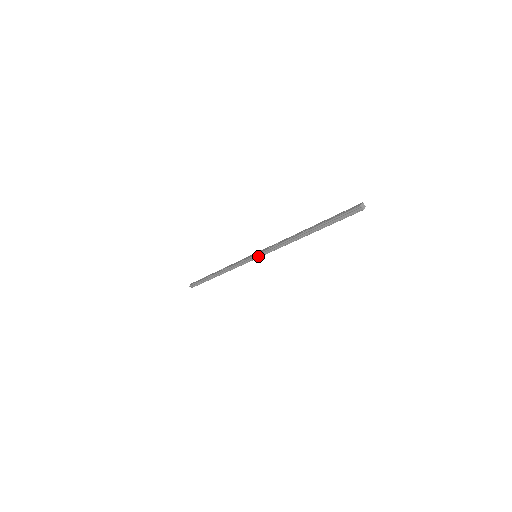
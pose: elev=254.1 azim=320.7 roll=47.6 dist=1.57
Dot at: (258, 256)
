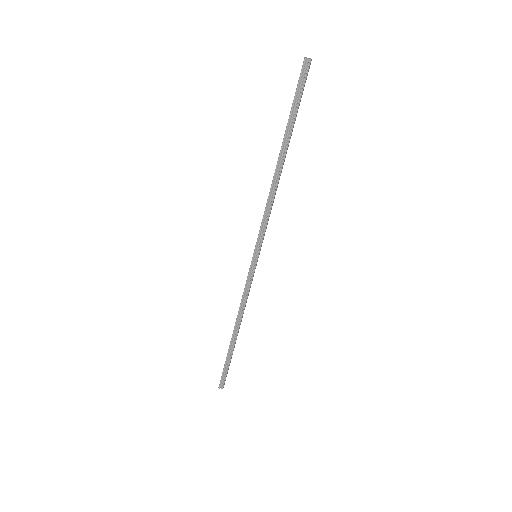
Dot at: (257, 251)
